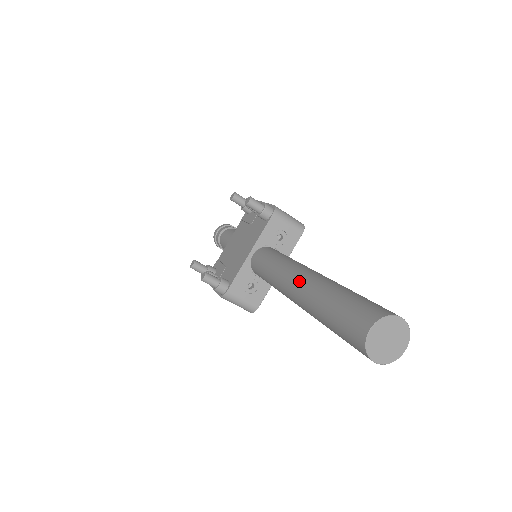
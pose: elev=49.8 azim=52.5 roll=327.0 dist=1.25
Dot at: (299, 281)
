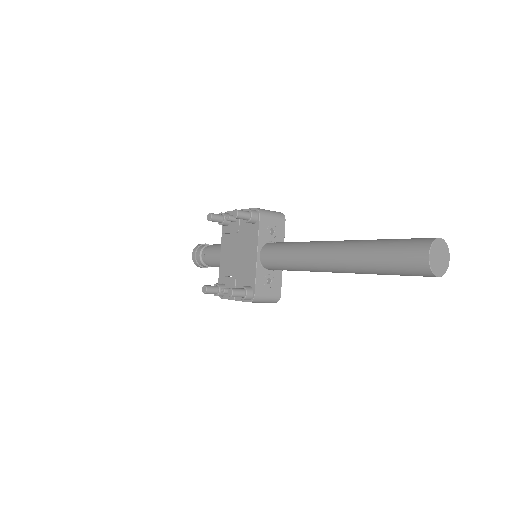
Dot at: (331, 253)
